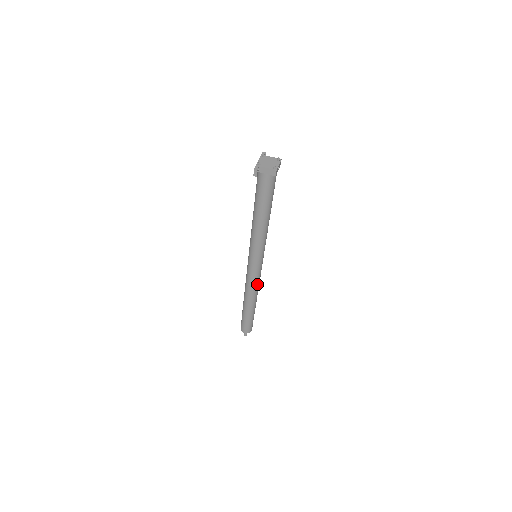
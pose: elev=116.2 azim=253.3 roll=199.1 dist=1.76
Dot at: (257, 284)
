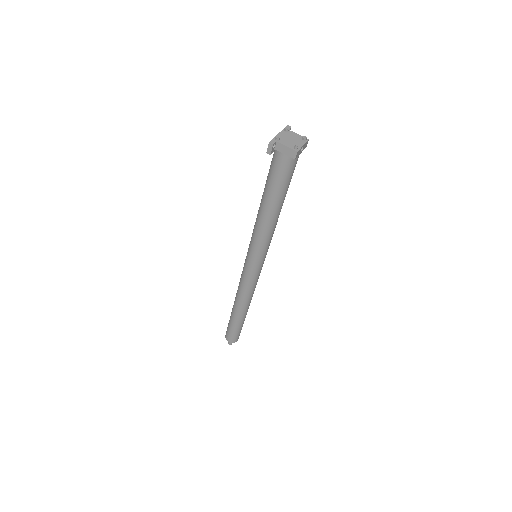
Dot at: (251, 290)
